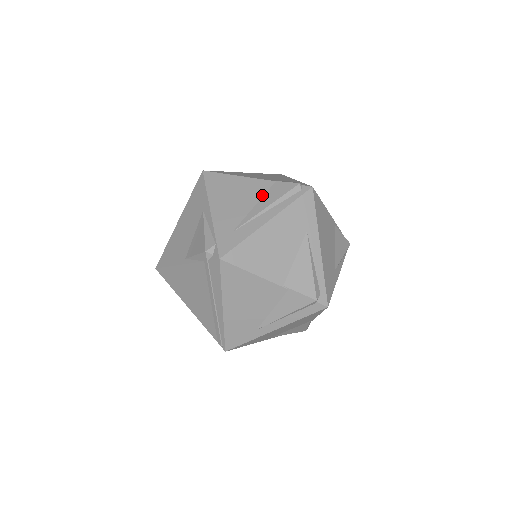
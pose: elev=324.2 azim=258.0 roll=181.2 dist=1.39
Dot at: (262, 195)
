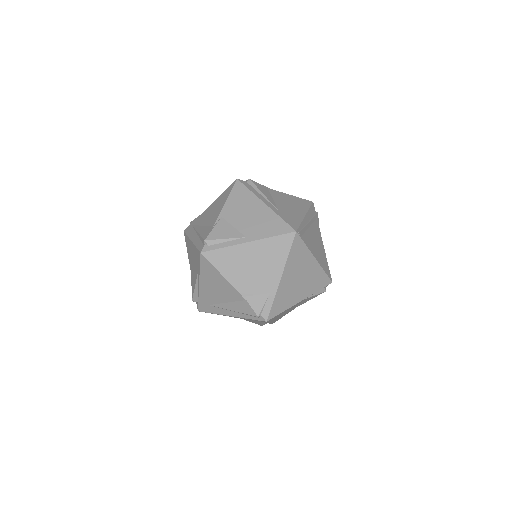
Dot at: (233, 301)
